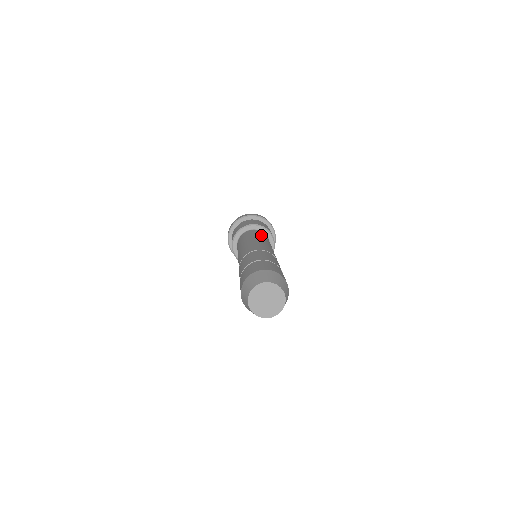
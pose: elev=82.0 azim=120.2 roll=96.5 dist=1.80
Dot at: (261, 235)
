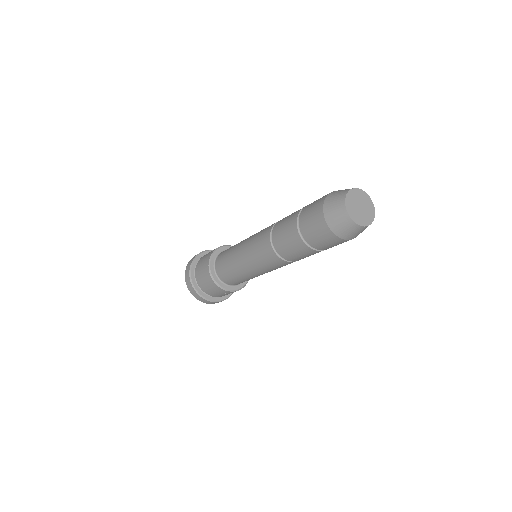
Dot at: occluded
